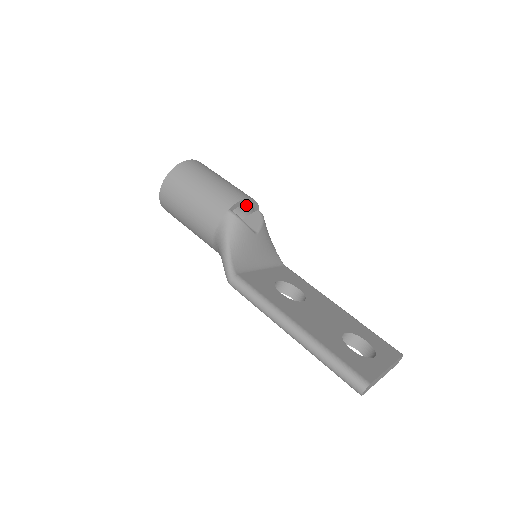
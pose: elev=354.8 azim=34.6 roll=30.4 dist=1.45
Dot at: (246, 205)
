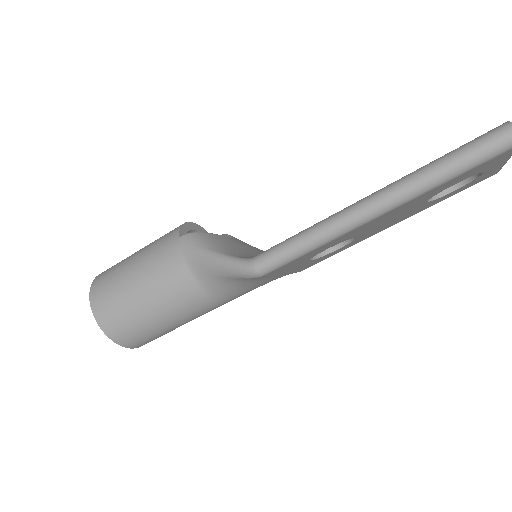
Dot at: occluded
